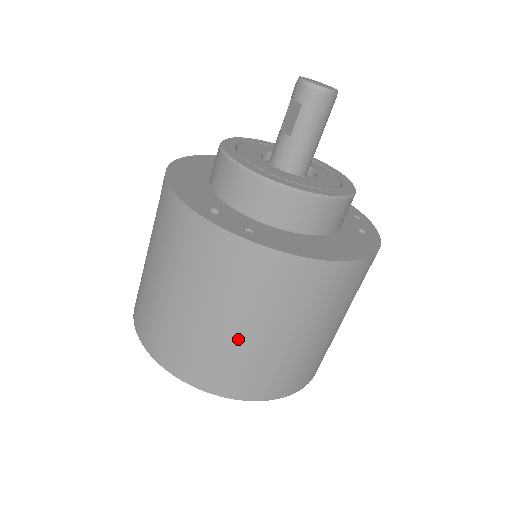
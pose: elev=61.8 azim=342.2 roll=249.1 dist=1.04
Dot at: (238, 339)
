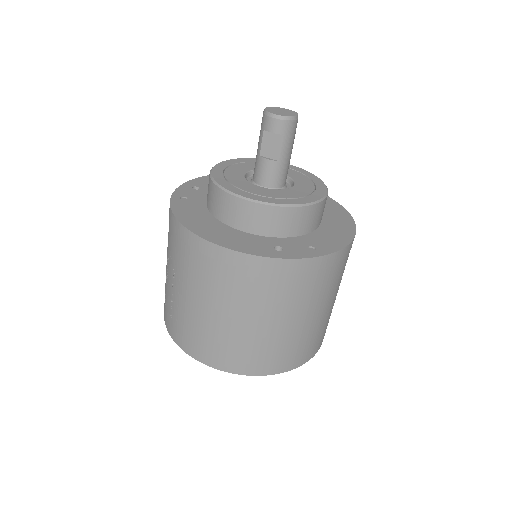
Dot at: (317, 320)
